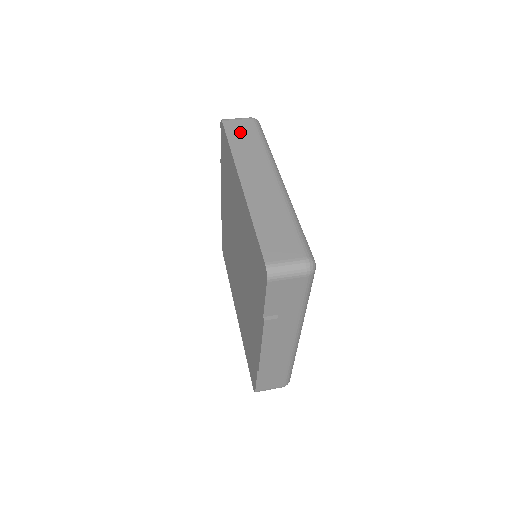
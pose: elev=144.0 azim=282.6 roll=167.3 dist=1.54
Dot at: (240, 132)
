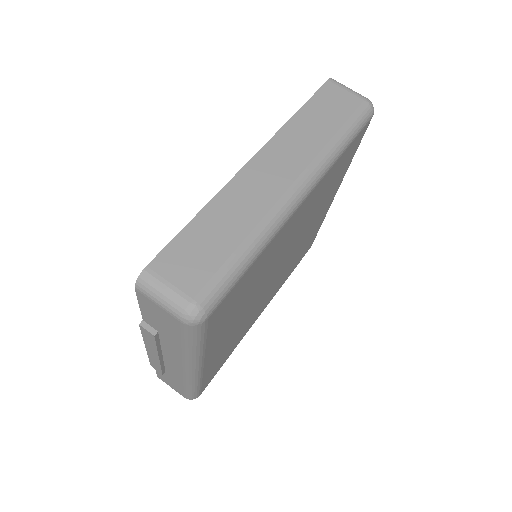
Dot at: (330, 106)
